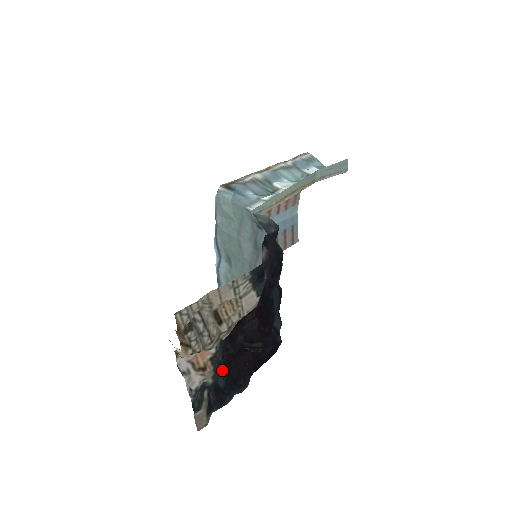
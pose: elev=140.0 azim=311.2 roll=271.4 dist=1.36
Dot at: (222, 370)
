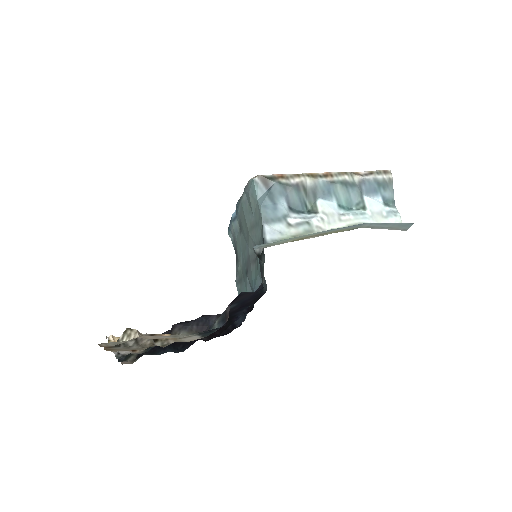
Dot at: occluded
